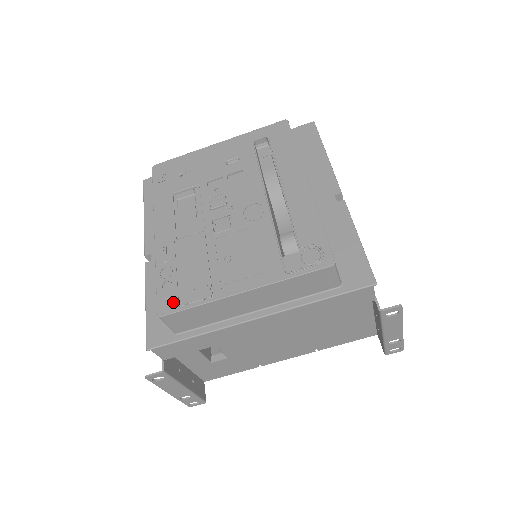
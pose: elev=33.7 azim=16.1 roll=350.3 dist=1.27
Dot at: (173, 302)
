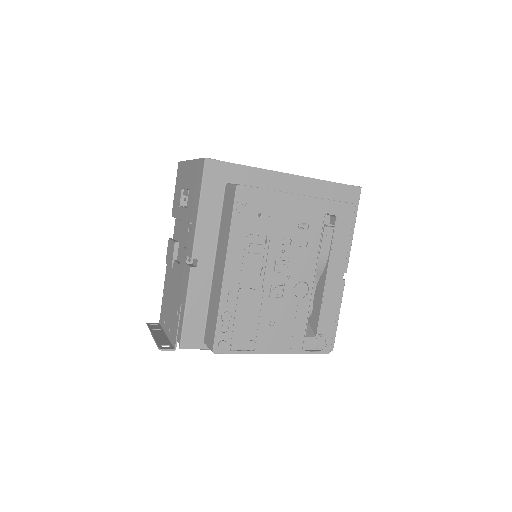
Dot at: (226, 345)
